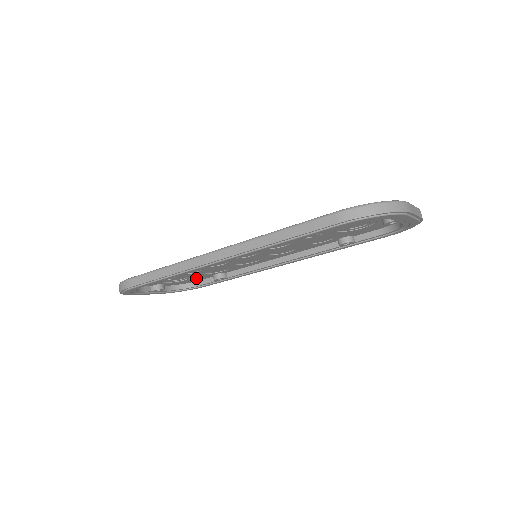
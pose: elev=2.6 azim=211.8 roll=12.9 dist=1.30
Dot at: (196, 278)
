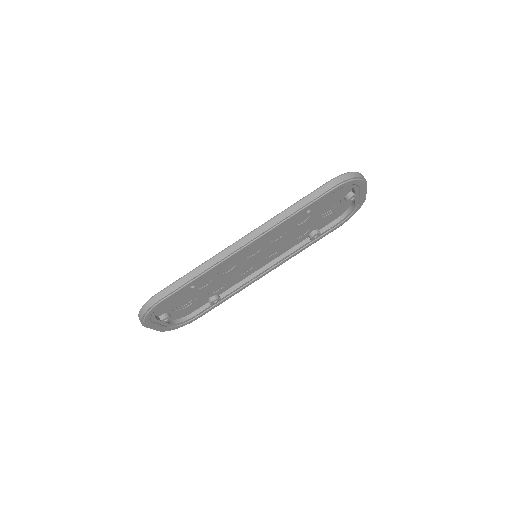
Dot at: (195, 305)
